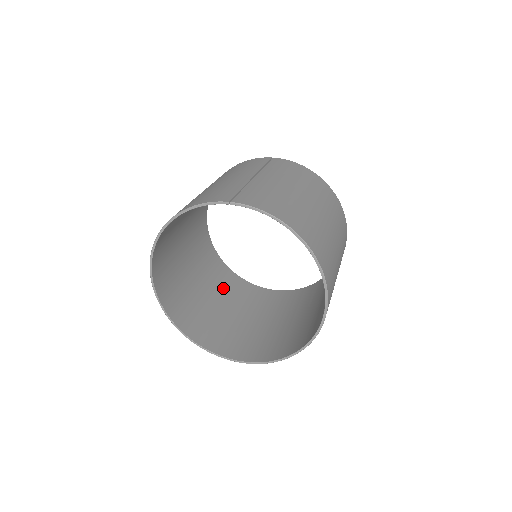
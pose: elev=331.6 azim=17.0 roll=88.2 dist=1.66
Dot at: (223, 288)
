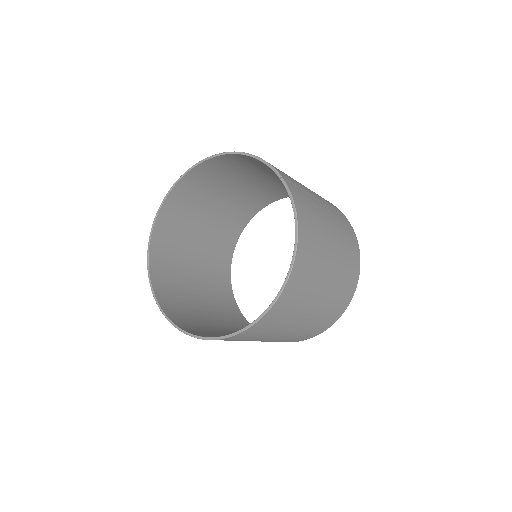
Dot at: (211, 262)
